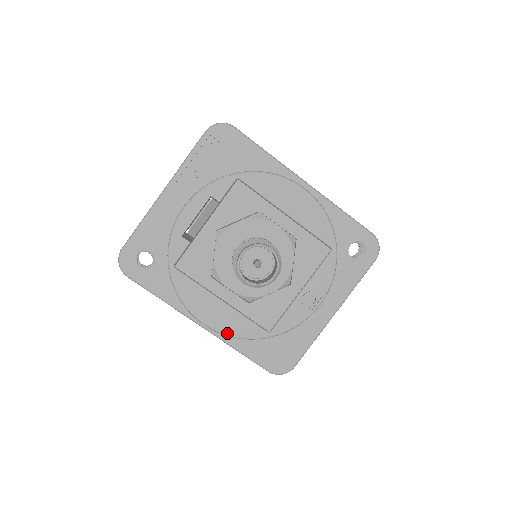
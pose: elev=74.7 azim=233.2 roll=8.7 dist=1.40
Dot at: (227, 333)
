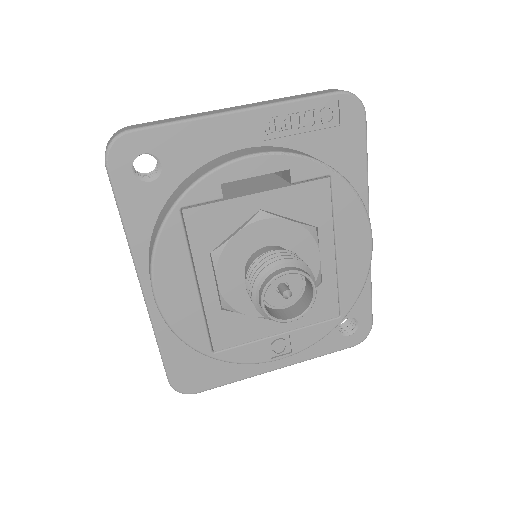
Dot at: (171, 323)
